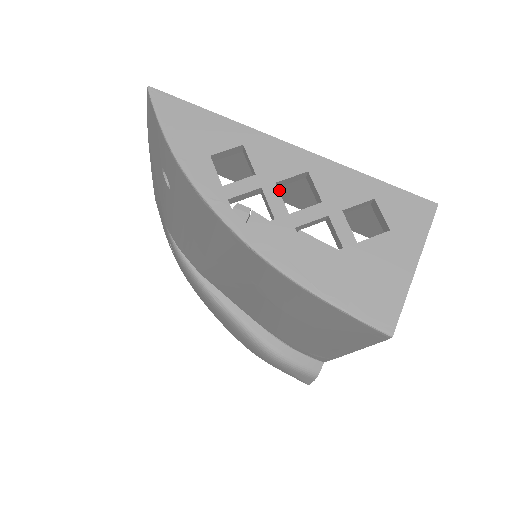
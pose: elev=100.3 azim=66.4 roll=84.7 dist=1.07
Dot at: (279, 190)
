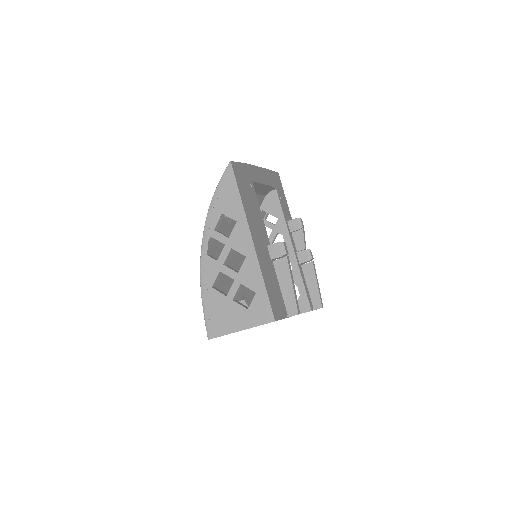
Dot at: occluded
